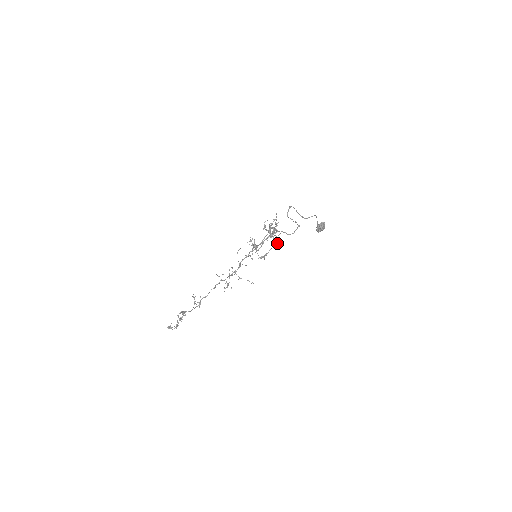
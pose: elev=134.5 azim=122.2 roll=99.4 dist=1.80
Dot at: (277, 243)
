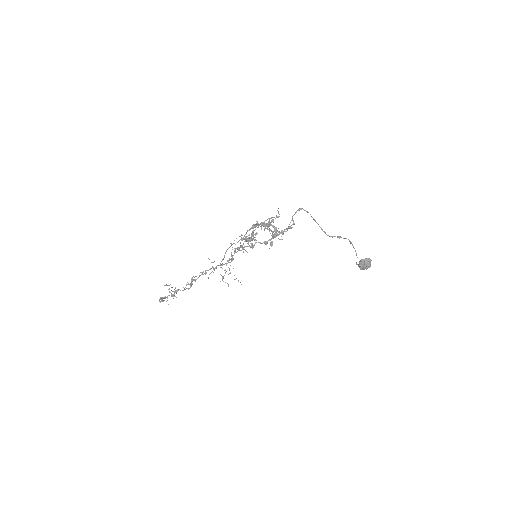
Dot at: (272, 244)
